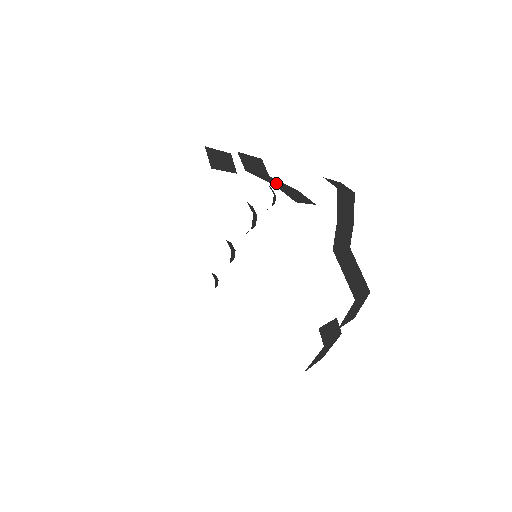
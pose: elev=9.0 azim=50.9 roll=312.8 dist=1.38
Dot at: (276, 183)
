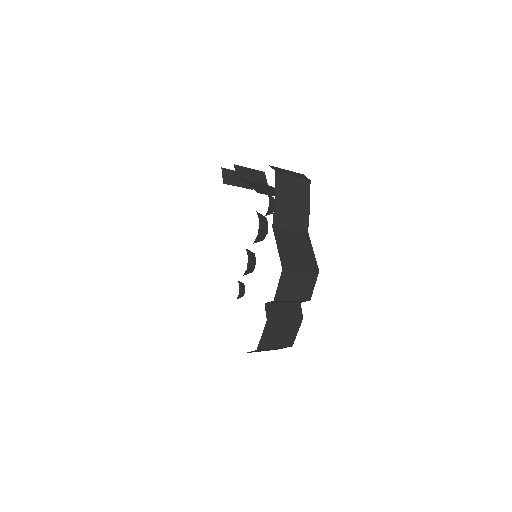
Dot at: occluded
